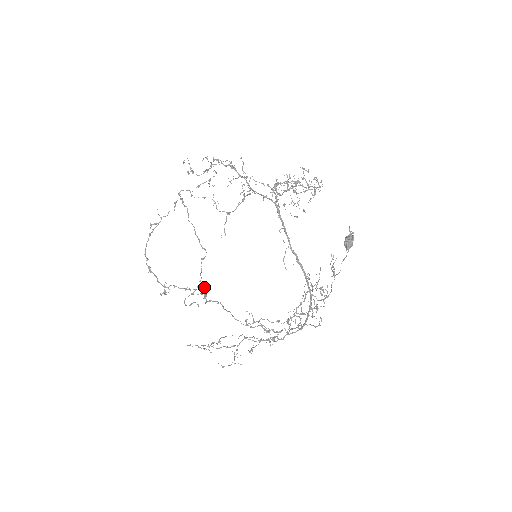
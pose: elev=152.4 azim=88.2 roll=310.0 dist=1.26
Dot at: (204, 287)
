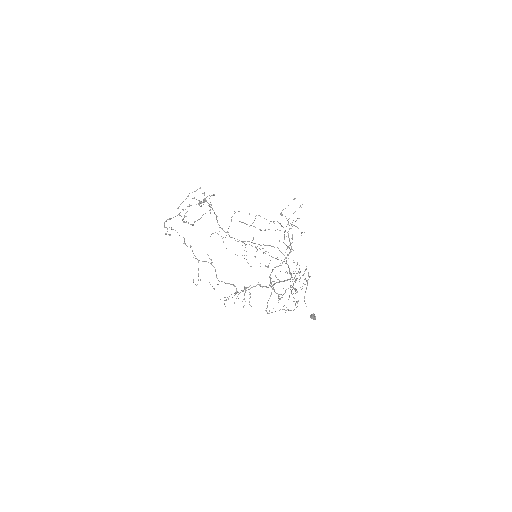
Dot at: (215, 214)
